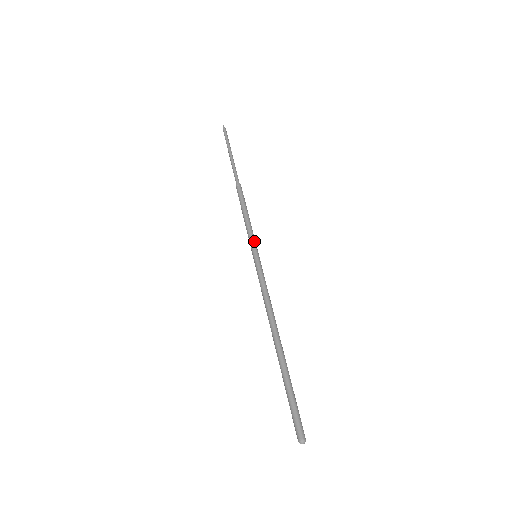
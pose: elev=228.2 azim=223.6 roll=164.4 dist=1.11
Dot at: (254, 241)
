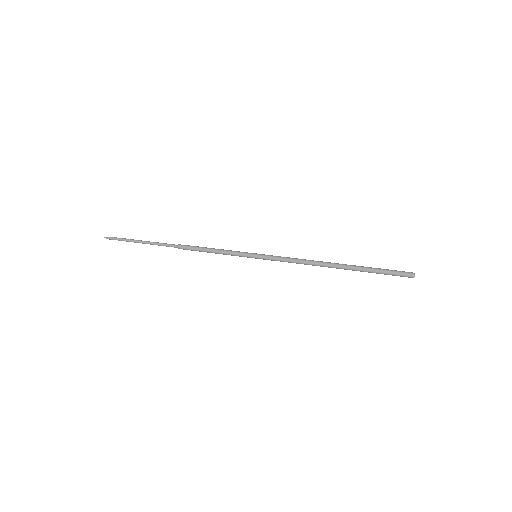
Dot at: (242, 253)
